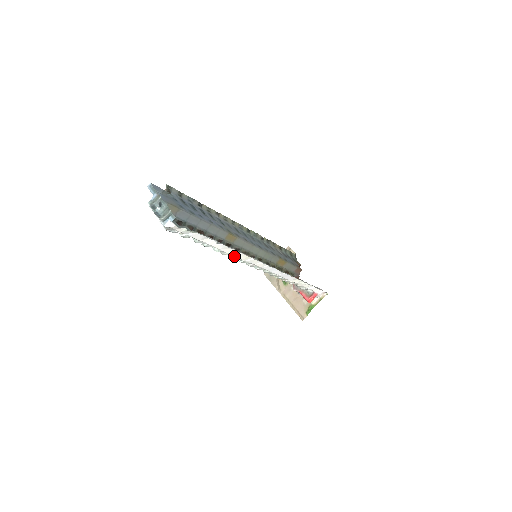
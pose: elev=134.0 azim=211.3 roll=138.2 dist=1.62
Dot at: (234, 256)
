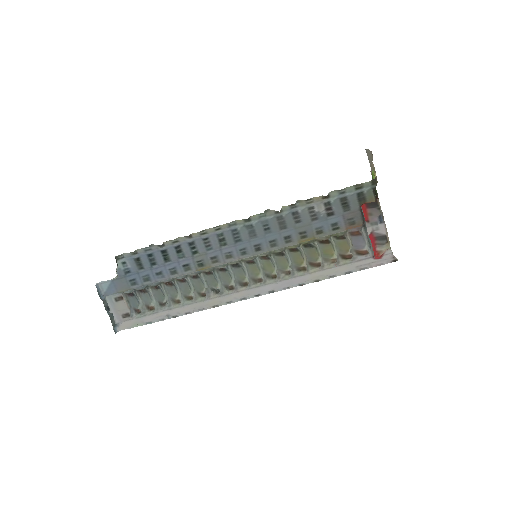
Dot at: (205, 297)
